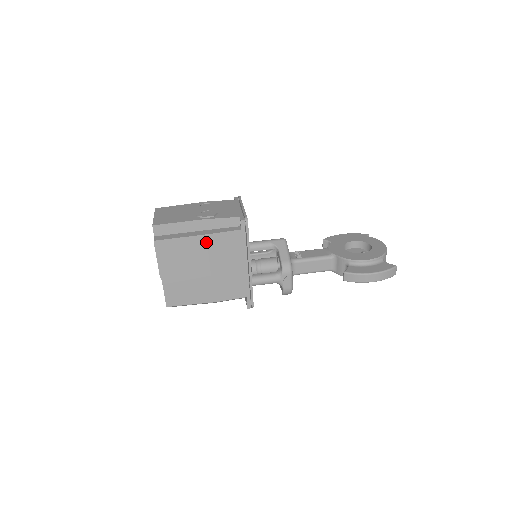
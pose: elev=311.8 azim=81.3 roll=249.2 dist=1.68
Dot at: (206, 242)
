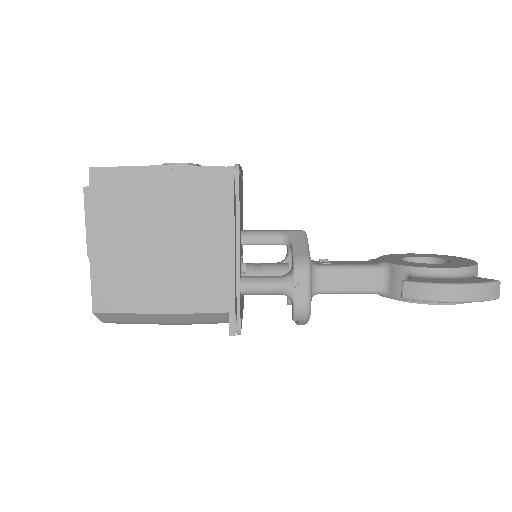
Dot at: (167, 198)
